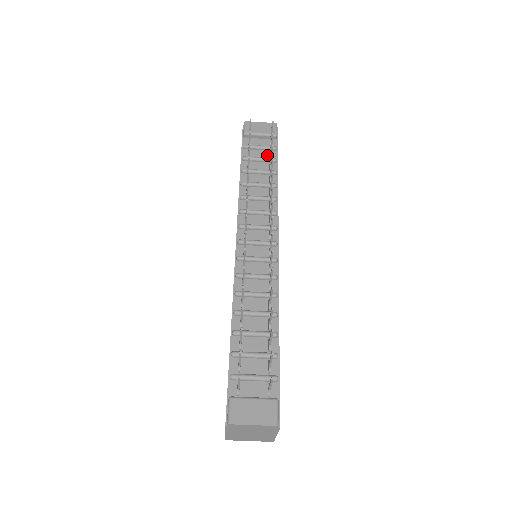
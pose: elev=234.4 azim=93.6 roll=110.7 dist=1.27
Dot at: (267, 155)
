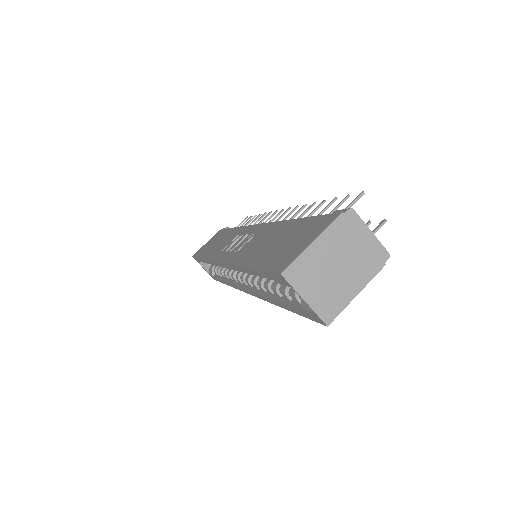
Dot at: occluded
